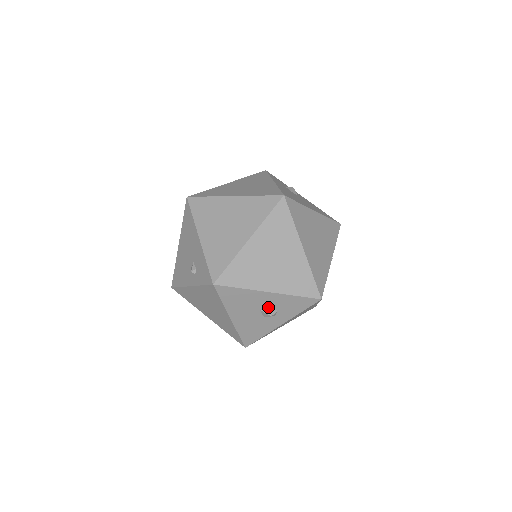
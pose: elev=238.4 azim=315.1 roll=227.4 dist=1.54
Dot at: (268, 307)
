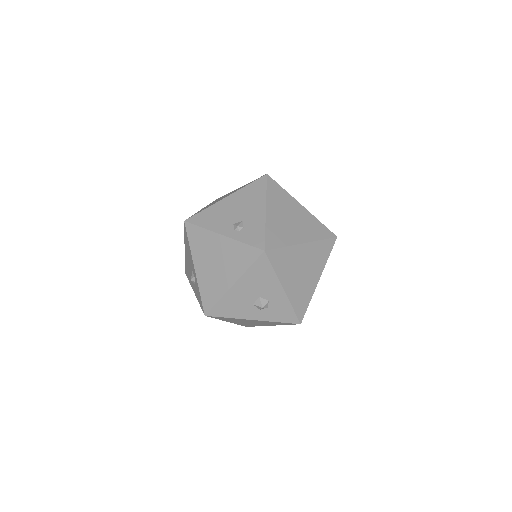
Dot at: (267, 299)
